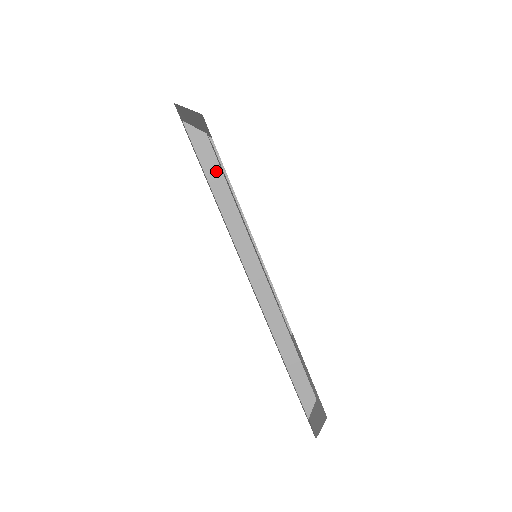
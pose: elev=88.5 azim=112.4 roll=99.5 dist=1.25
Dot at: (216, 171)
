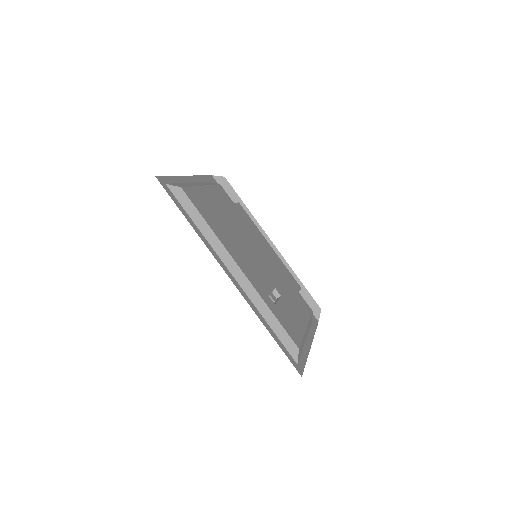
Dot at: (193, 209)
